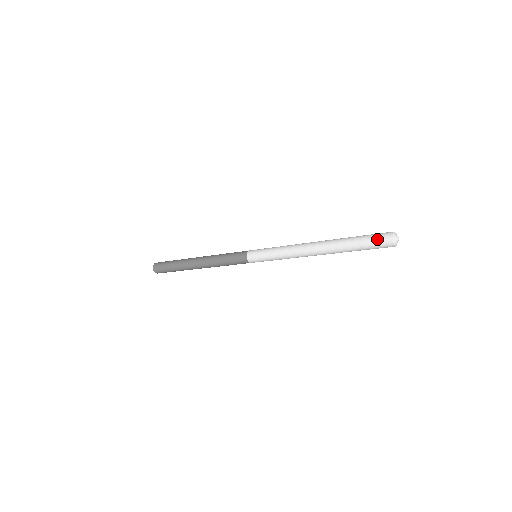
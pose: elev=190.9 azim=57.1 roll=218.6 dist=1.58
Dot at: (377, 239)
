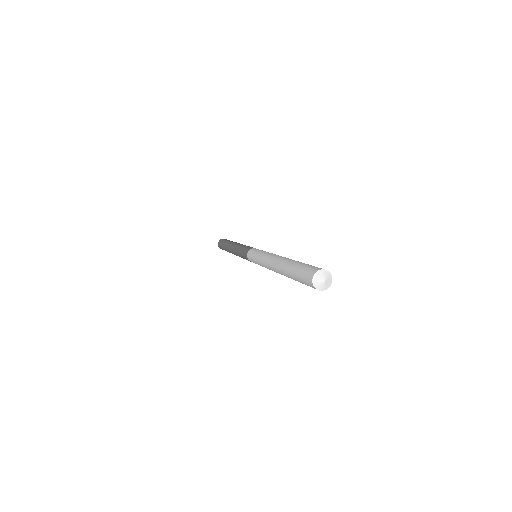
Dot at: (304, 281)
